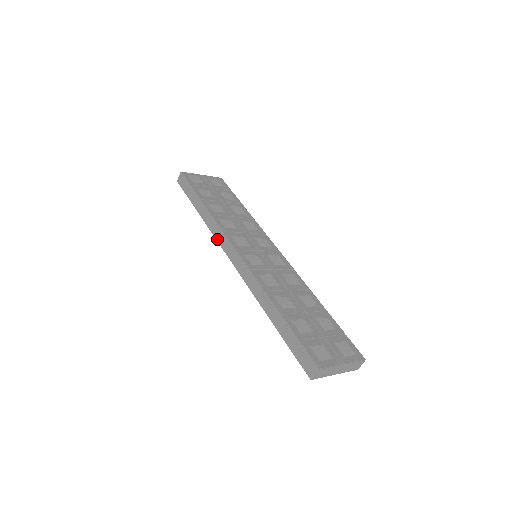
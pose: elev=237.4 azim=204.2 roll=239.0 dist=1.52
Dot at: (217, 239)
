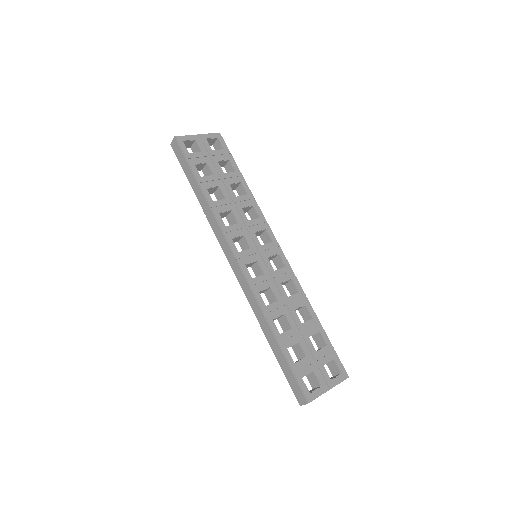
Dot at: (217, 237)
